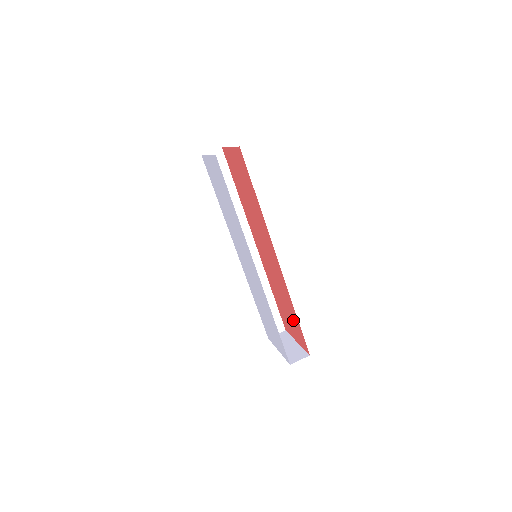
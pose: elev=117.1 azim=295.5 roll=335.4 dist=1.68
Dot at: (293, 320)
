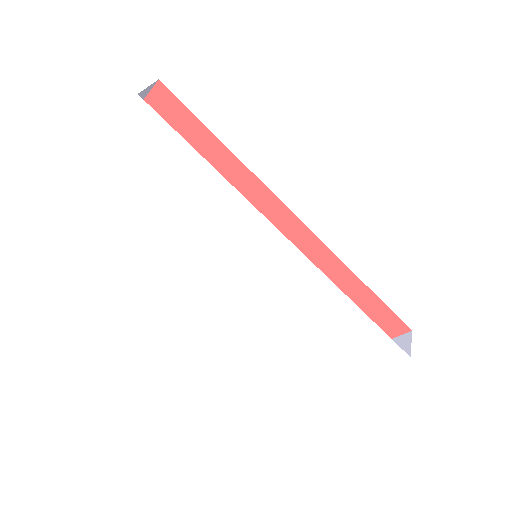
Dot at: occluded
